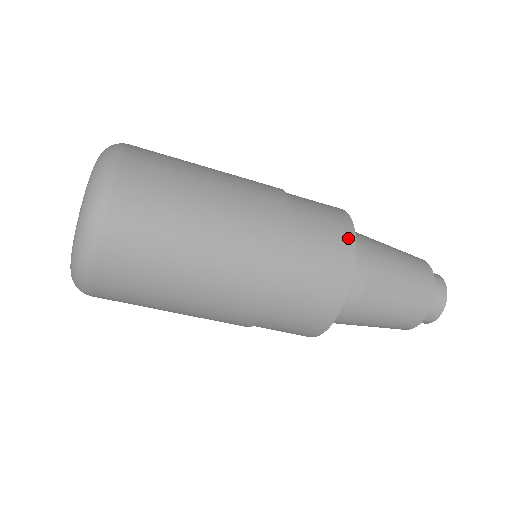
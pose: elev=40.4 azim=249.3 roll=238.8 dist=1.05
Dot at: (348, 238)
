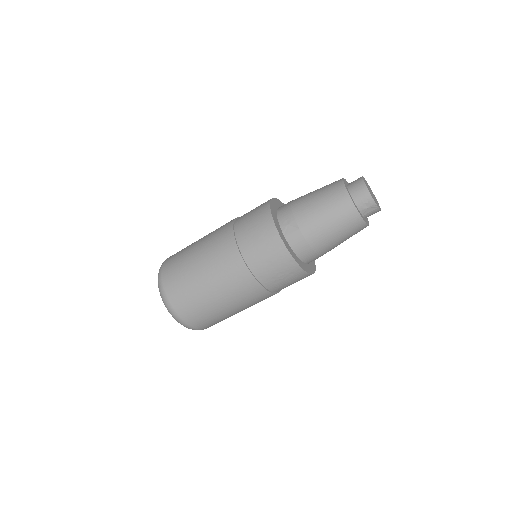
Dot at: (265, 208)
